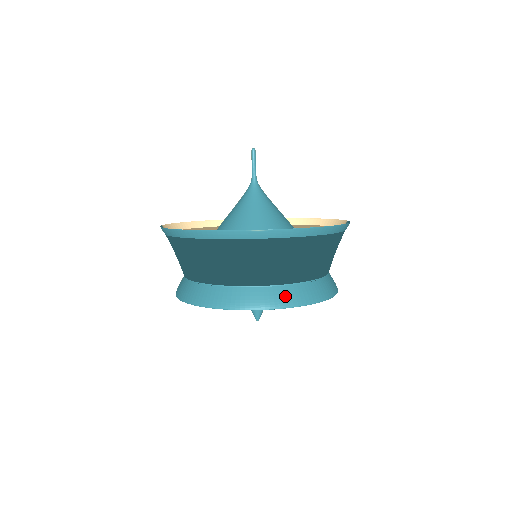
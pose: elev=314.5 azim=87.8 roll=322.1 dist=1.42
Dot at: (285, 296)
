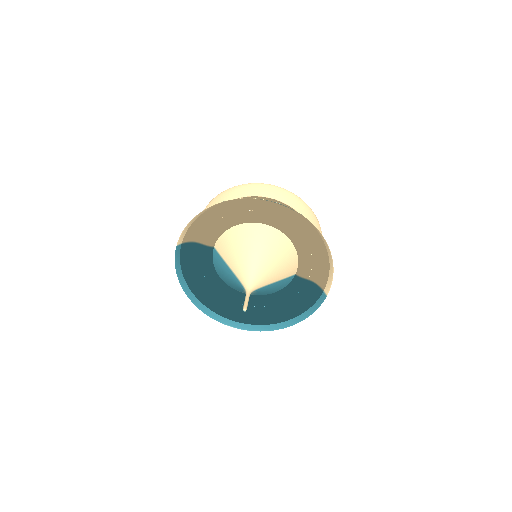
Dot at: occluded
